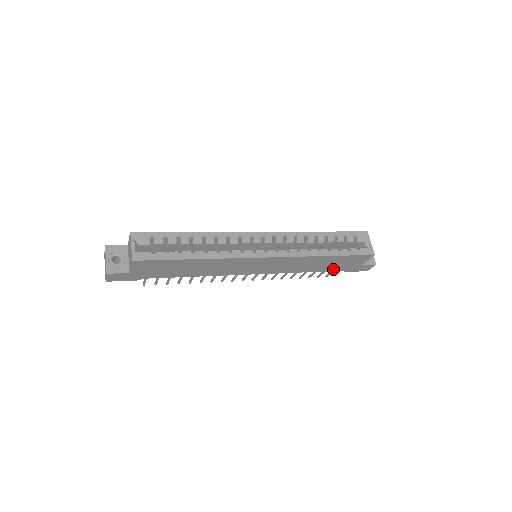
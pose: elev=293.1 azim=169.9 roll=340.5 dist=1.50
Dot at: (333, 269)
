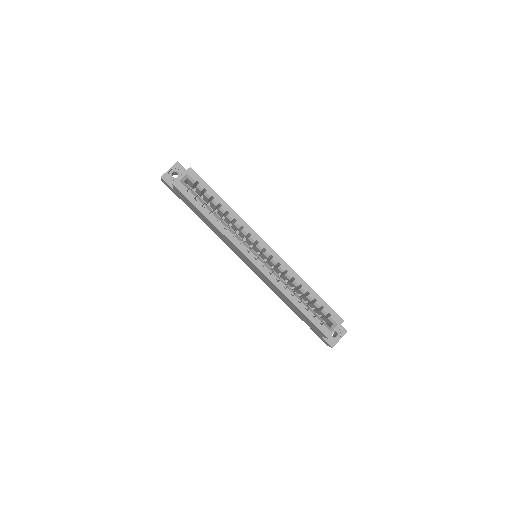
Dot at: (301, 318)
